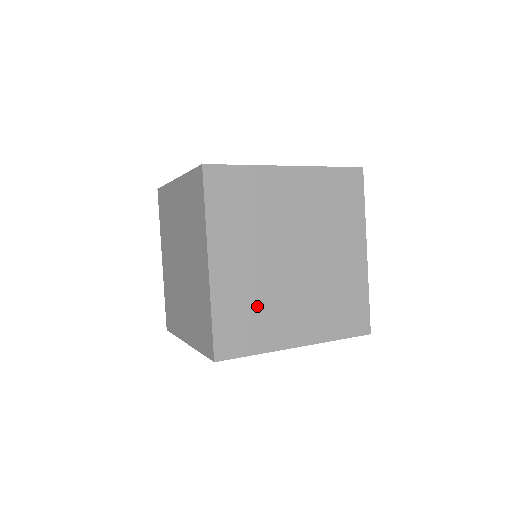
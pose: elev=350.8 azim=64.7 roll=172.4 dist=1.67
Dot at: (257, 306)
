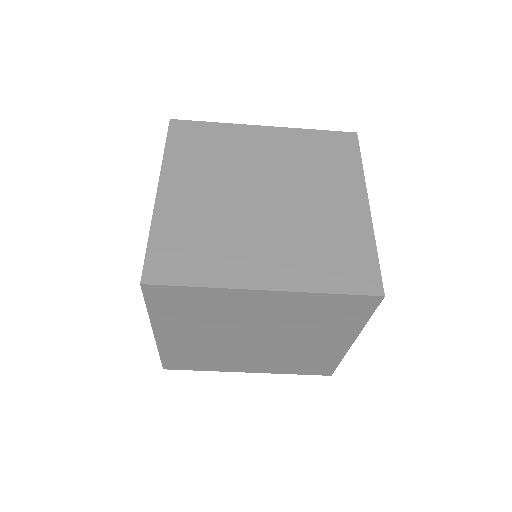
Dot at: (209, 236)
